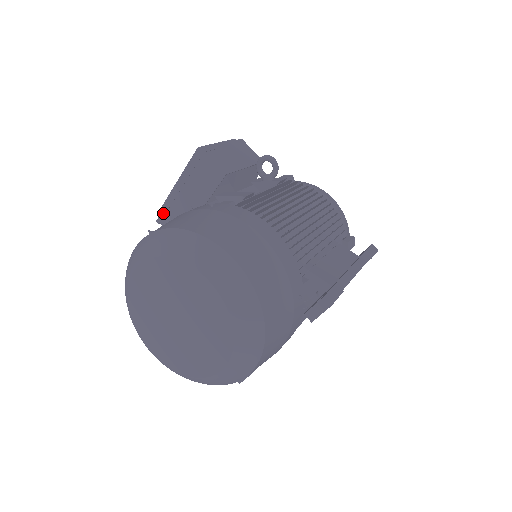
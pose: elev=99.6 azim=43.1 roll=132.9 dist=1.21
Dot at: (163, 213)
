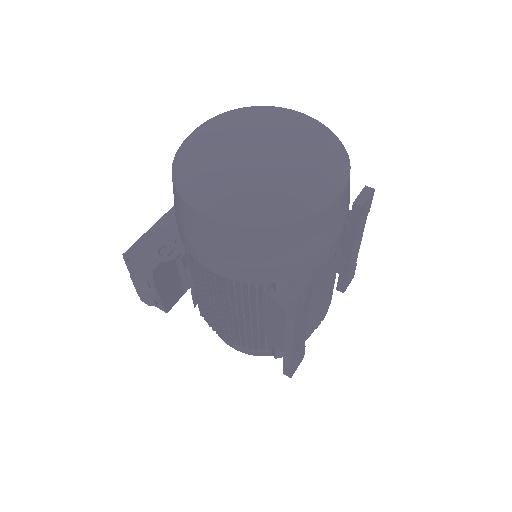
Dot at: (135, 247)
